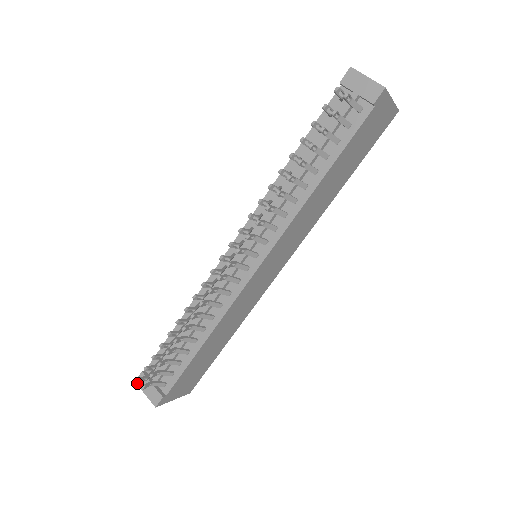
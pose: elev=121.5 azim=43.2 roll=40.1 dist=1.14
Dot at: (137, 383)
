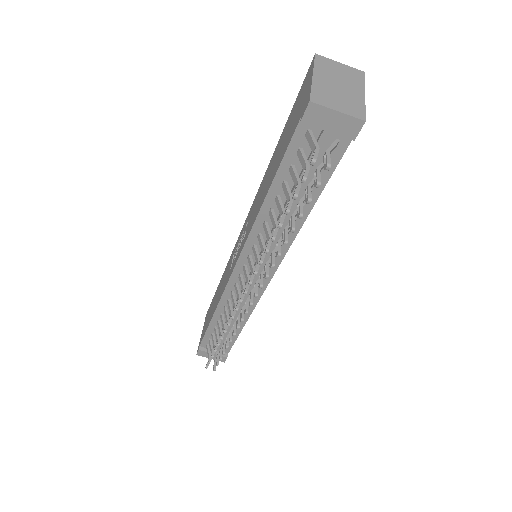
Dot at: (199, 355)
